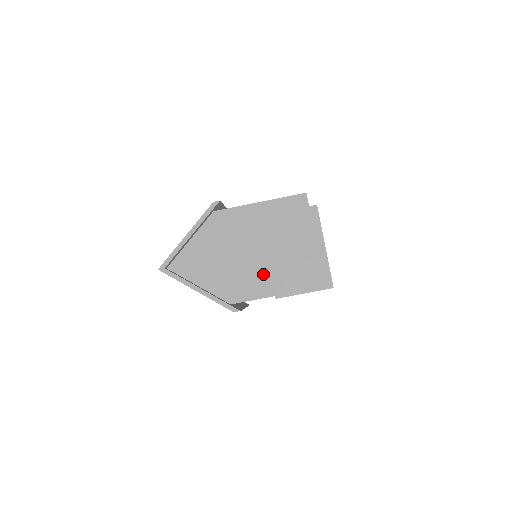
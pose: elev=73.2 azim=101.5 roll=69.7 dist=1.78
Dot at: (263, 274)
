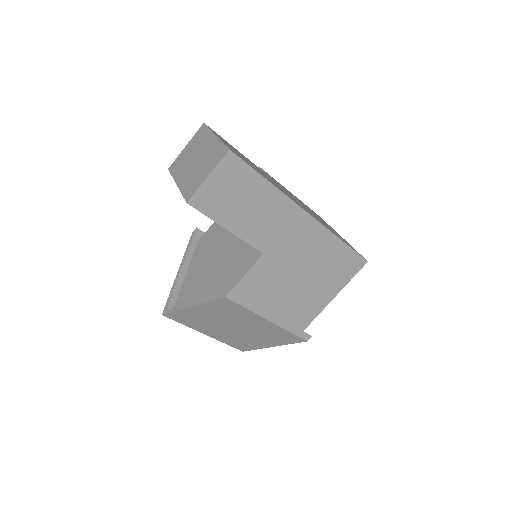
Dot at: (245, 249)
